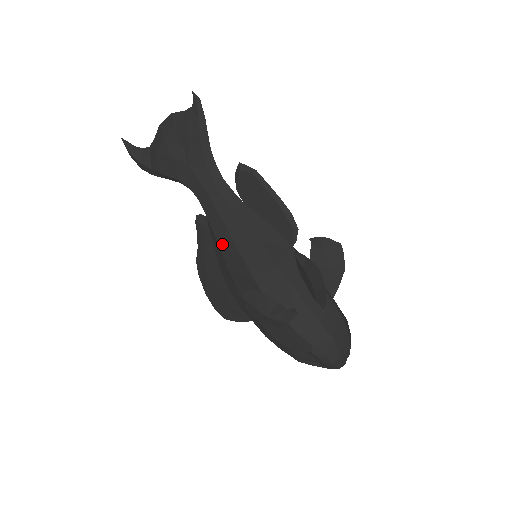
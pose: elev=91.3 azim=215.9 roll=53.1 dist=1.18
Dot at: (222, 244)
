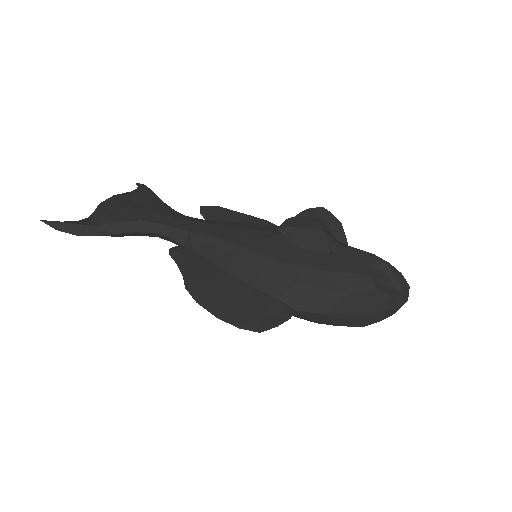
Dot at: (224, 236)
